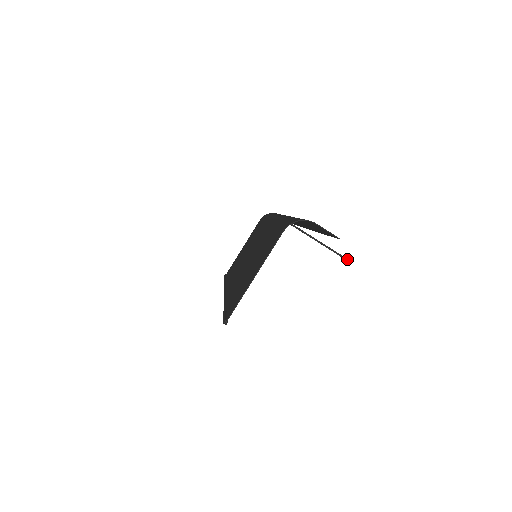
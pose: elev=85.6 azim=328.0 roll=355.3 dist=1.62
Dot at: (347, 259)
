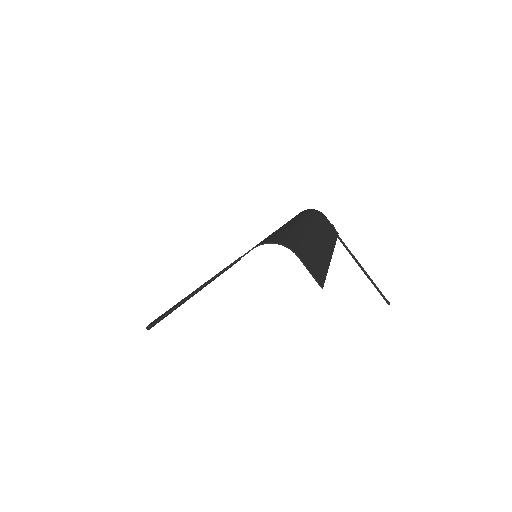
Dot at: occluded
